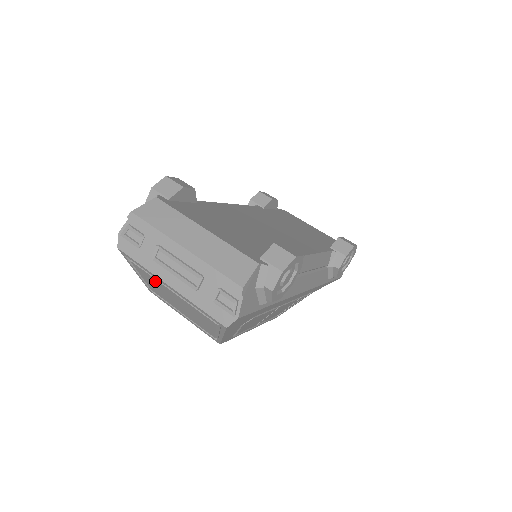
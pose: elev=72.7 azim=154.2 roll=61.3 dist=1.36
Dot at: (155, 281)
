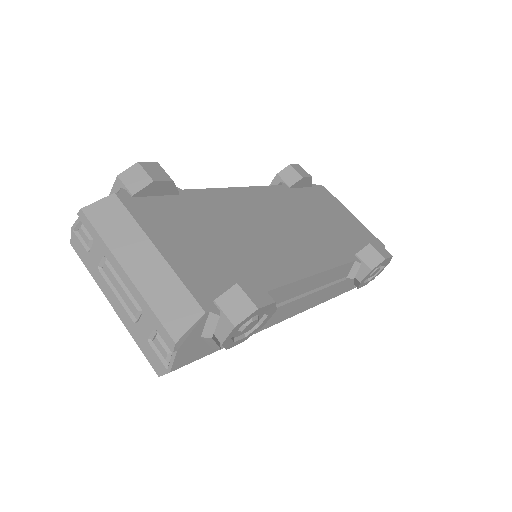
Dot at: occluded
